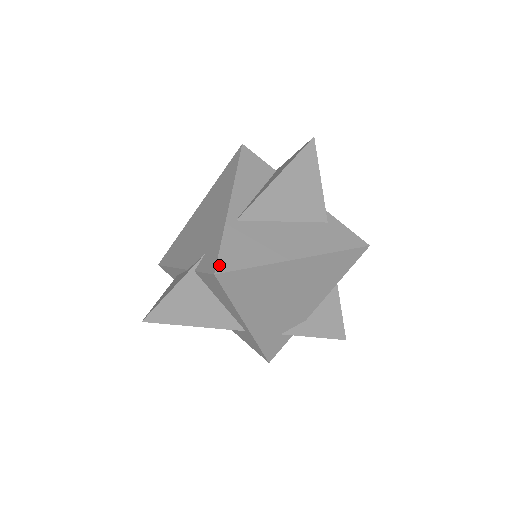
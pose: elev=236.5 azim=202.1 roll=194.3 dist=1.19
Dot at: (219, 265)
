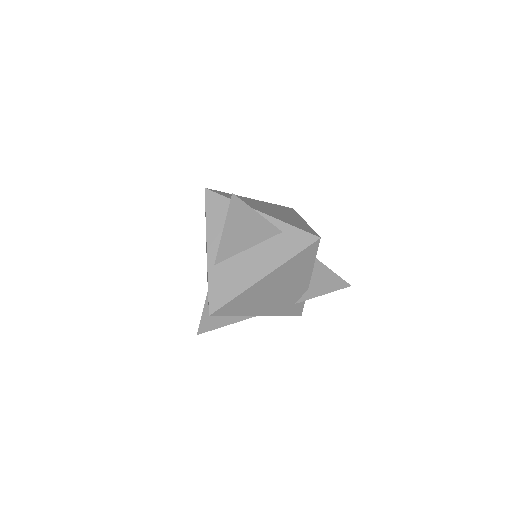
Dot at: (210, 307)
